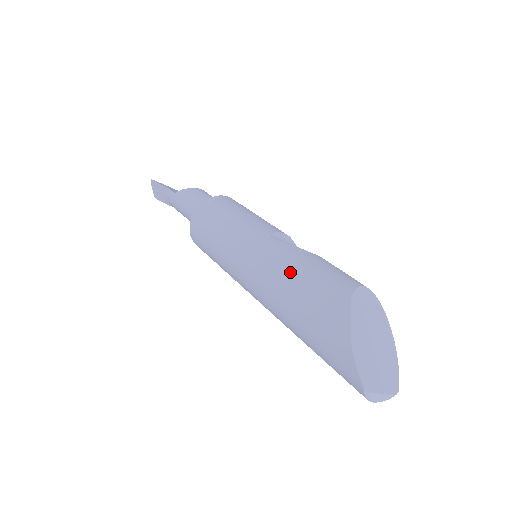
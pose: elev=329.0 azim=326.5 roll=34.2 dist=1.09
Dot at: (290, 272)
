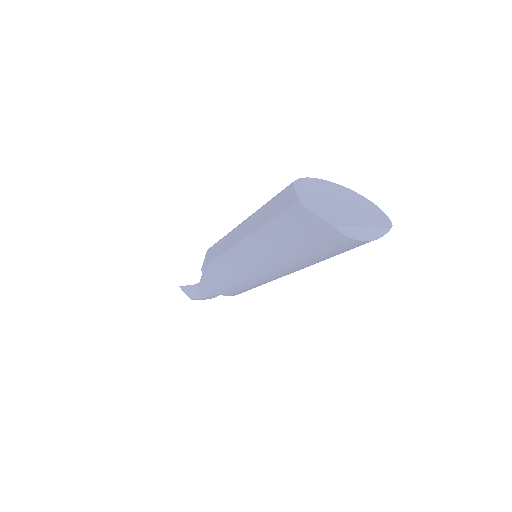
Dot at: (256, 219)
